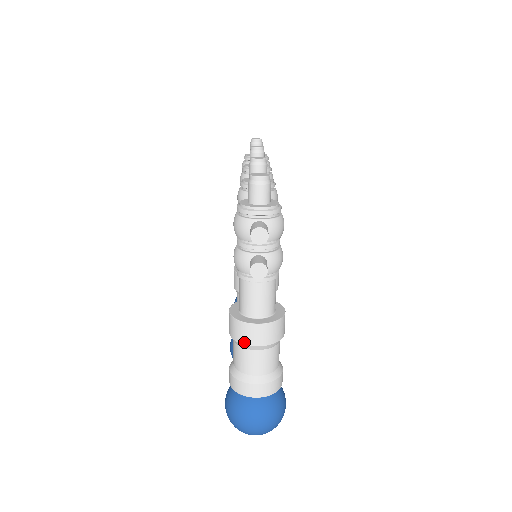
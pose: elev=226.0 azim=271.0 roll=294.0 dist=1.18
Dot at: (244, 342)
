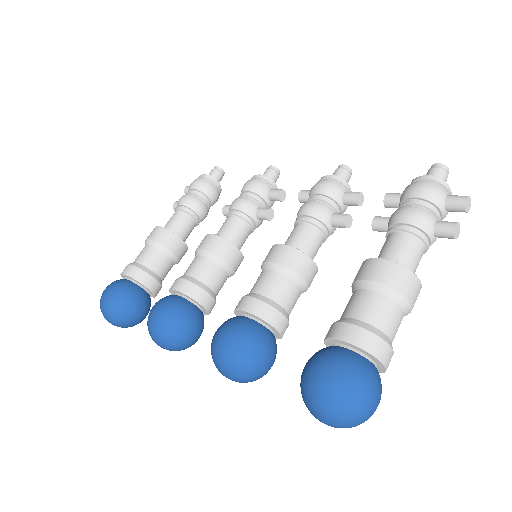
Dot at: (405, 293)
